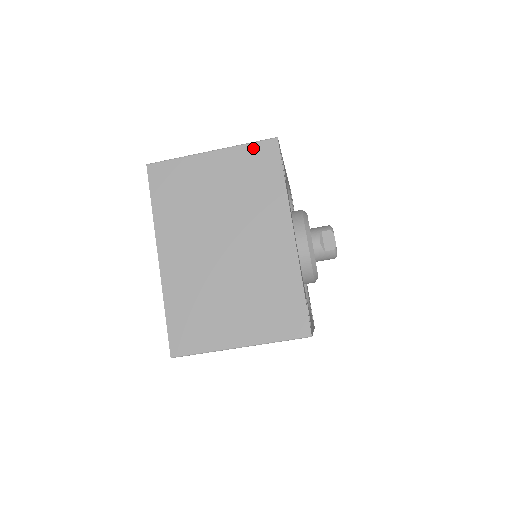
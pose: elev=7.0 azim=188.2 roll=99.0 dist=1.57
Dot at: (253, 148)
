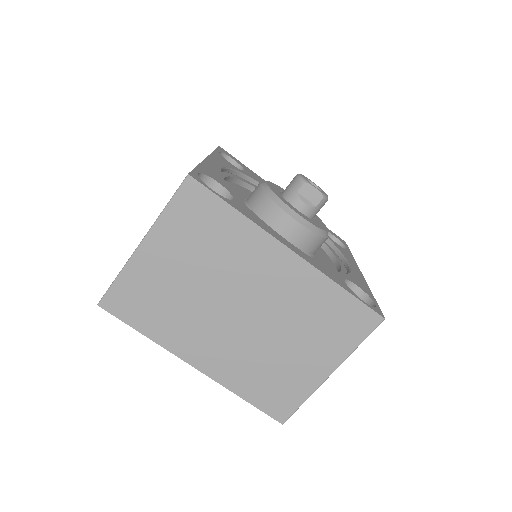
Dot at: (176, 206)
